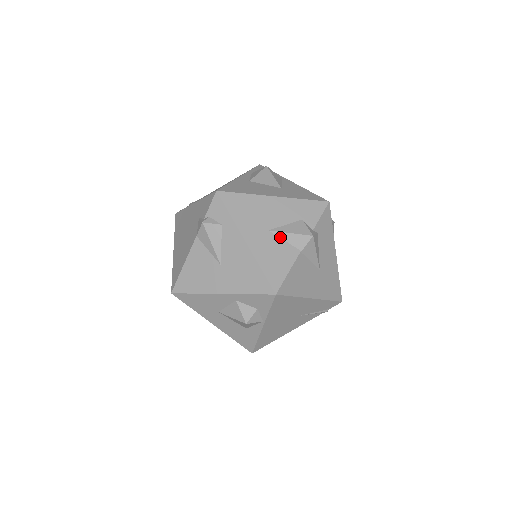
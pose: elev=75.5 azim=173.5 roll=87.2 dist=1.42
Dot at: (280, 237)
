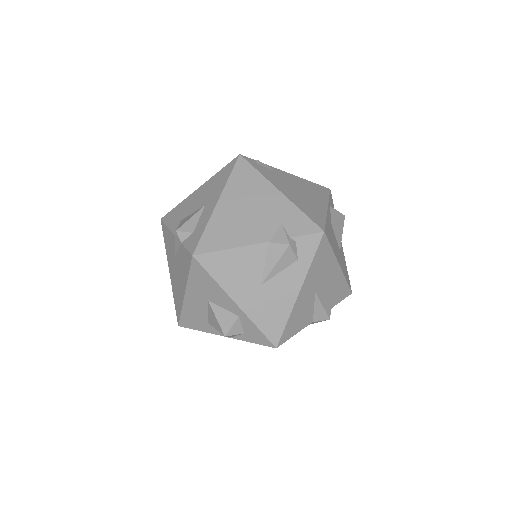
Dot at: (315, 303)
